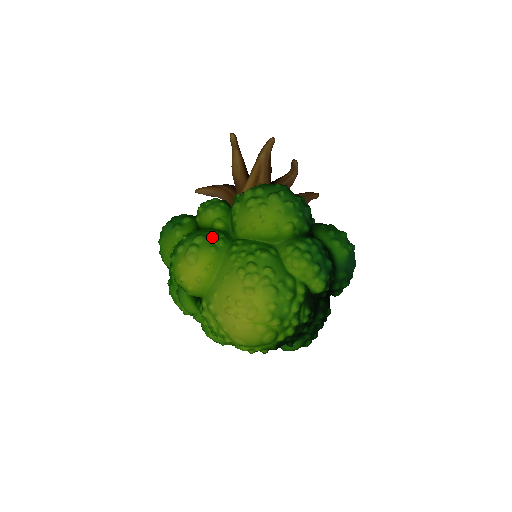
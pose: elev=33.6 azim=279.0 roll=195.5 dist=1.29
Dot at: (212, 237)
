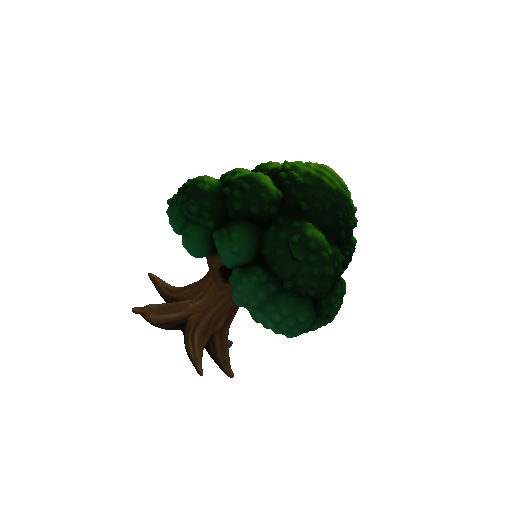
Dot at: occluded
